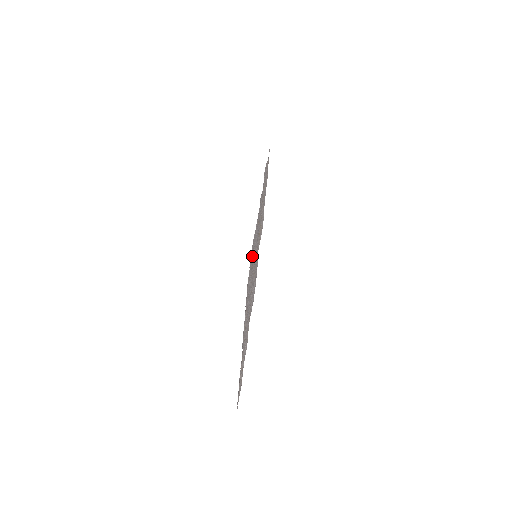
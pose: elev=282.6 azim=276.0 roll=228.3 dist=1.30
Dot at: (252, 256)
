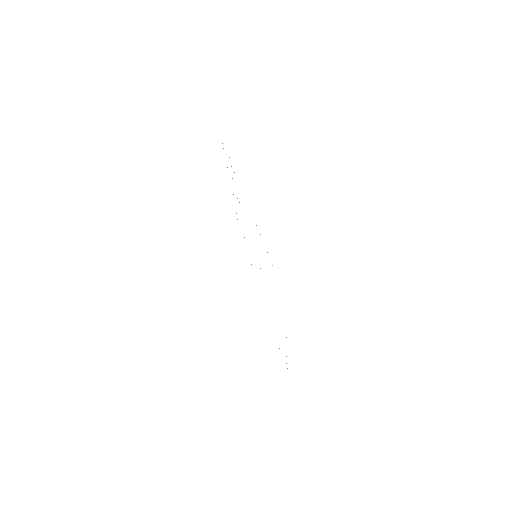
Dot at: occluded
